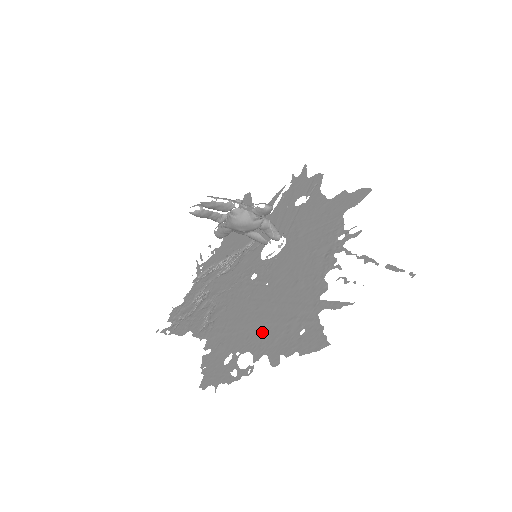
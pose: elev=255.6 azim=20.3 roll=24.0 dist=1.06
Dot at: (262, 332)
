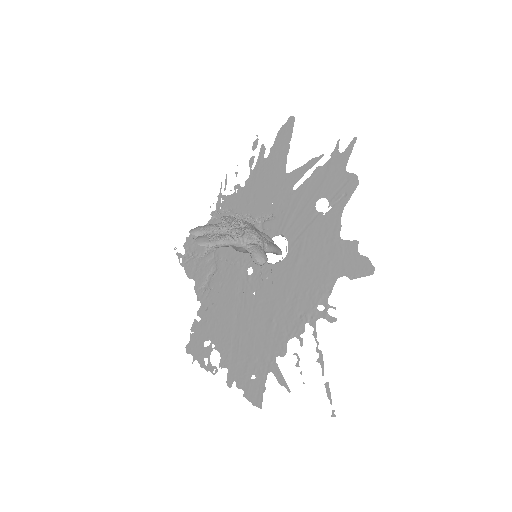
Dot at: (233, 344)
